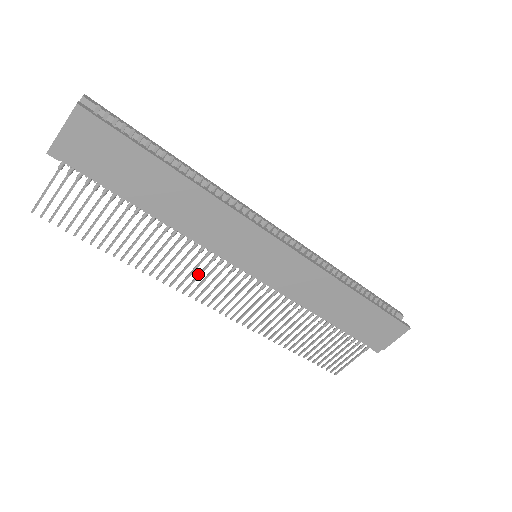
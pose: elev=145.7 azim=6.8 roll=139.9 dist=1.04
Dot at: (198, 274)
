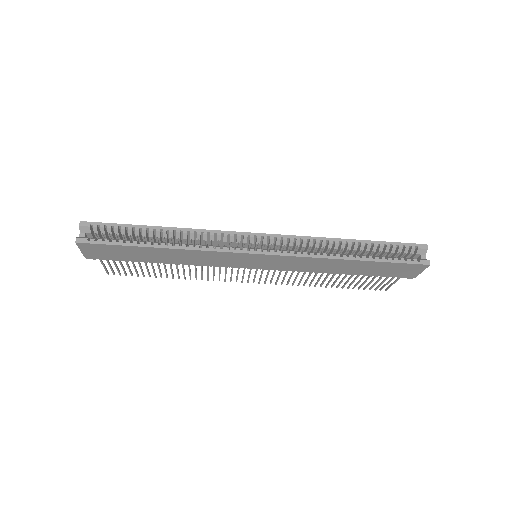
Dot at: (225, 273)
